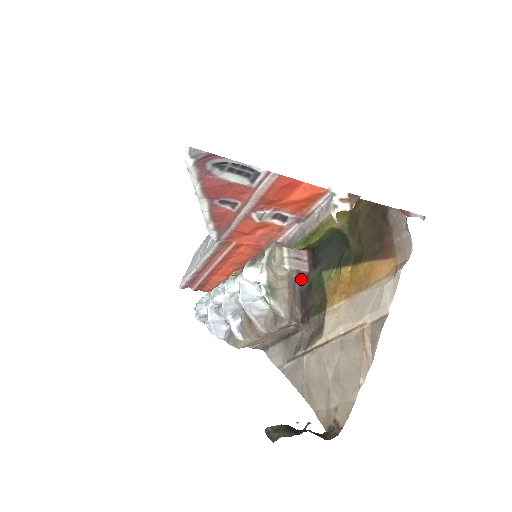
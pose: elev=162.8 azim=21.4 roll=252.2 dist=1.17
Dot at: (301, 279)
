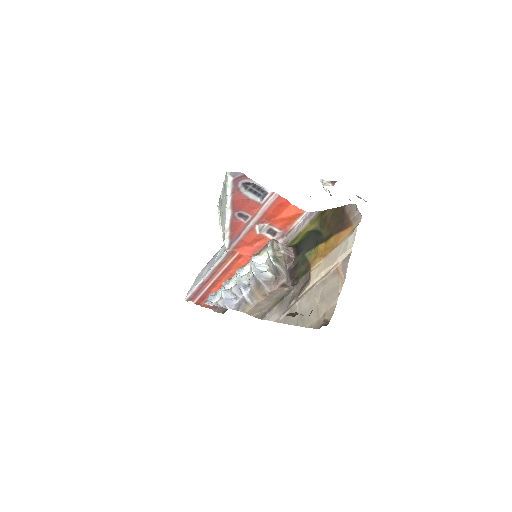
Dot at: (289, 263)
